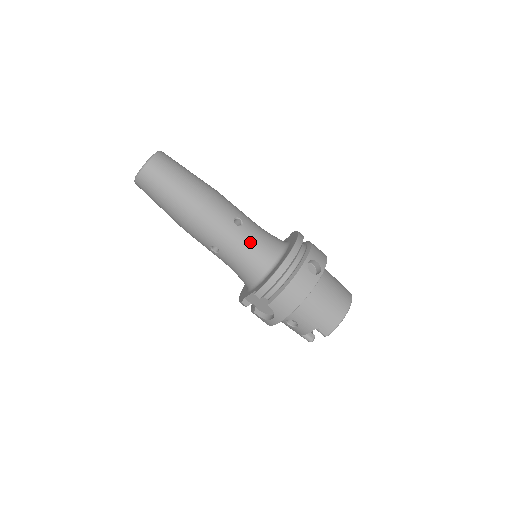
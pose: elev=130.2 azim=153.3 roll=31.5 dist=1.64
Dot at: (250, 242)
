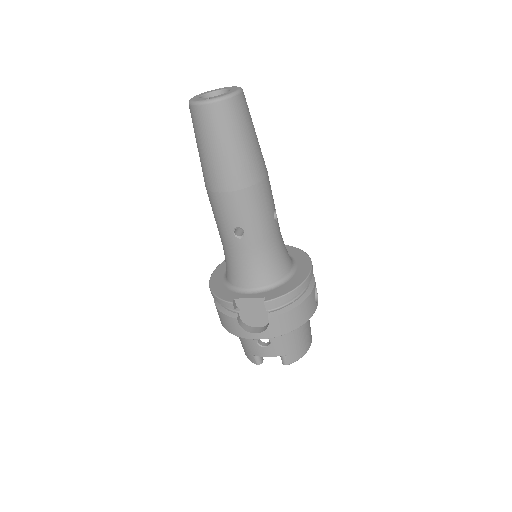
Dot at: (277, 243)
